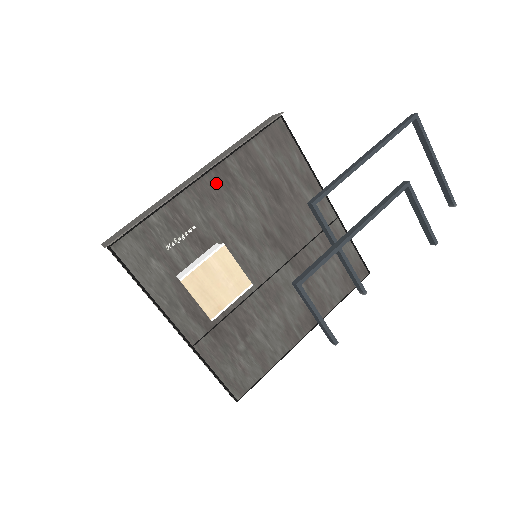
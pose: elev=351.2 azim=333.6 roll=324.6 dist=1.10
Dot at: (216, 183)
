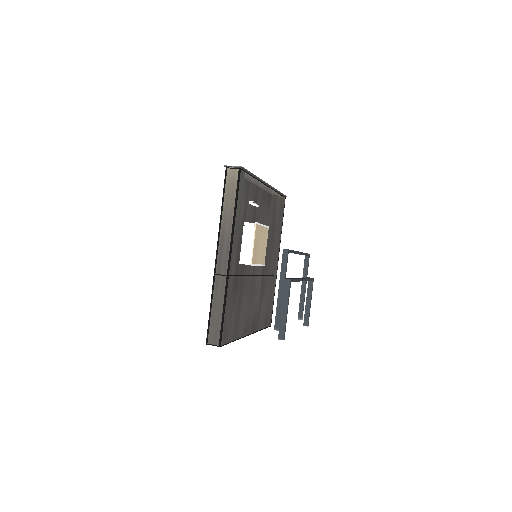
Dot at: (267, 196)
